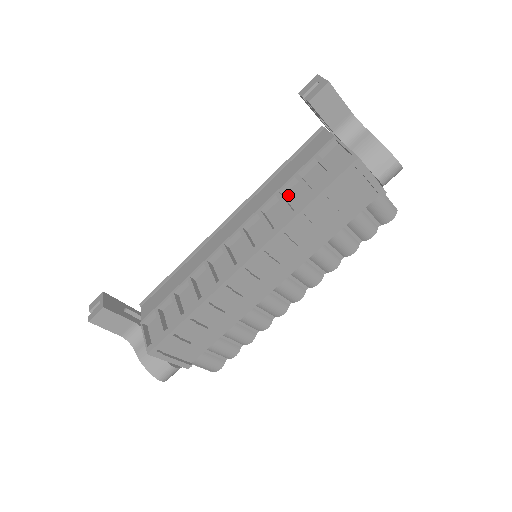
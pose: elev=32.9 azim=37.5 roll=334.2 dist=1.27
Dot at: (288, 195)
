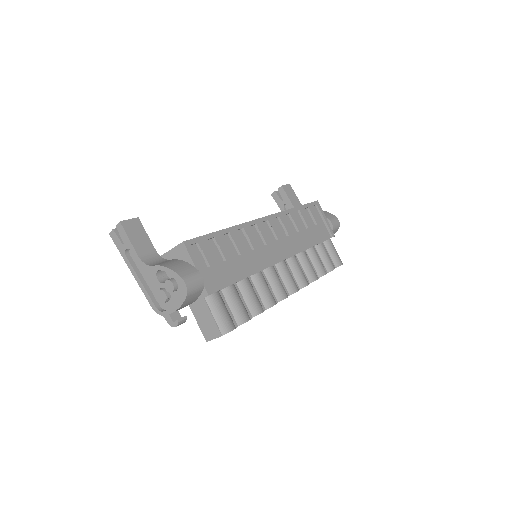
Dot at: occluded
